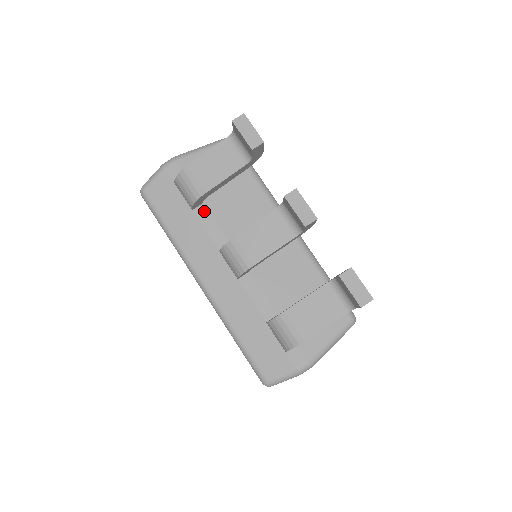
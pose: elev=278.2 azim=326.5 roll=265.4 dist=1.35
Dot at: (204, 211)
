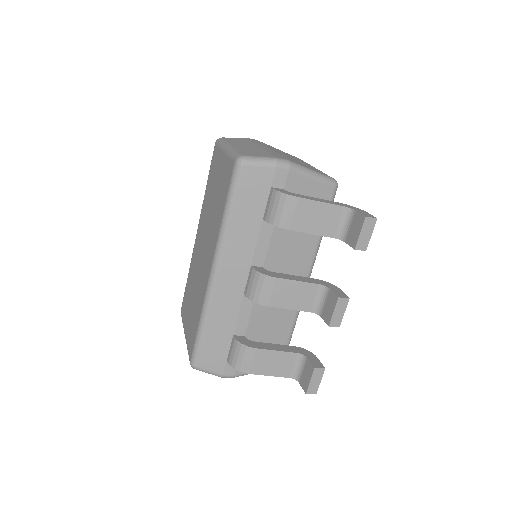
Dot at: (270, 228)
